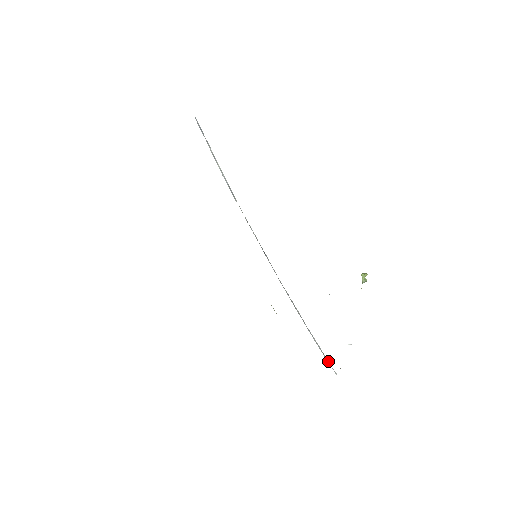
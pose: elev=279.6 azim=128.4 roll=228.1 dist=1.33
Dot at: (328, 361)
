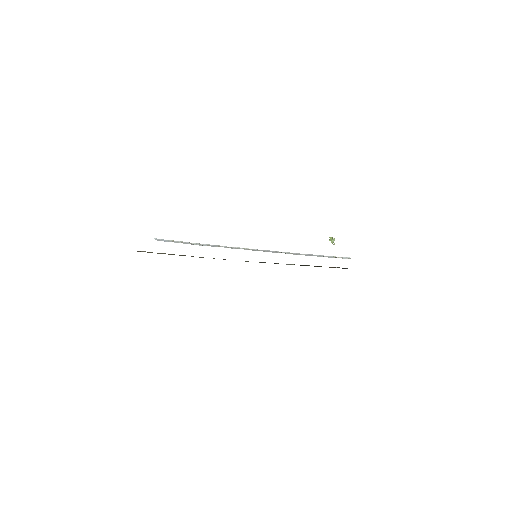
Dot at: (341, 257)
